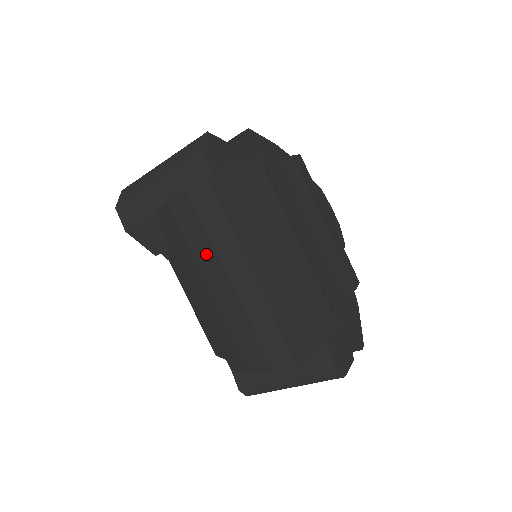
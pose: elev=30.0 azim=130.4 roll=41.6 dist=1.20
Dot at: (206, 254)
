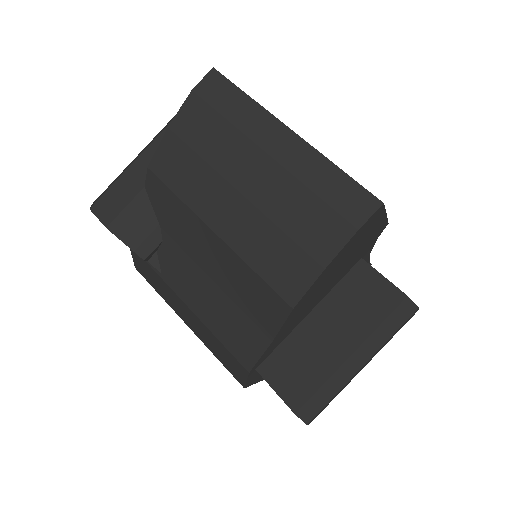
Dot at: (230, 148)
